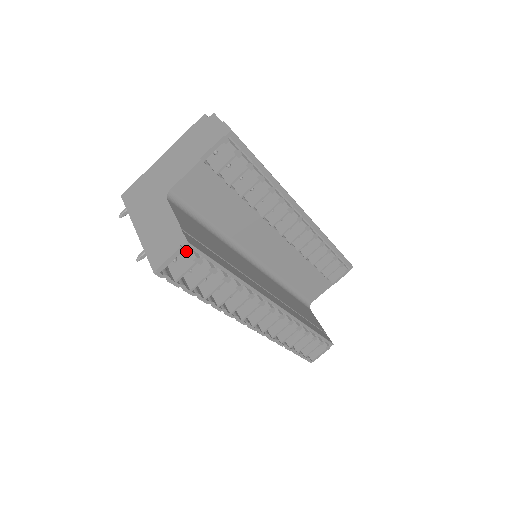
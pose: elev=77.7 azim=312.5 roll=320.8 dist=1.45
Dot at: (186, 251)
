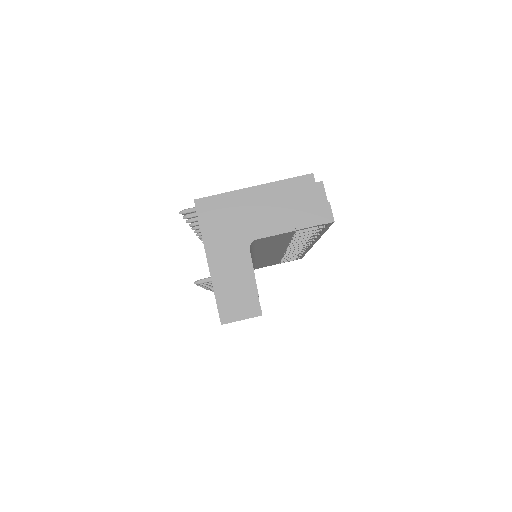
Dot at: occluded
